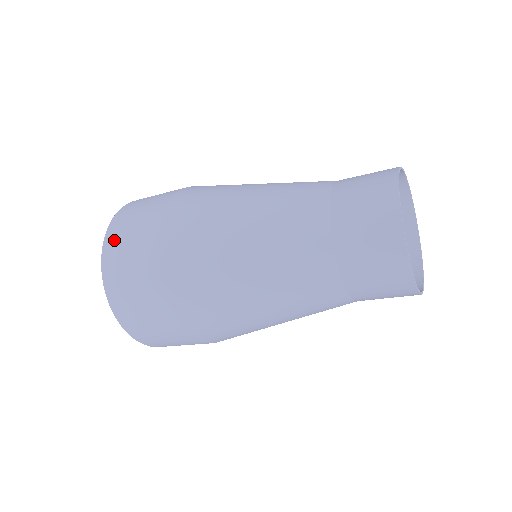
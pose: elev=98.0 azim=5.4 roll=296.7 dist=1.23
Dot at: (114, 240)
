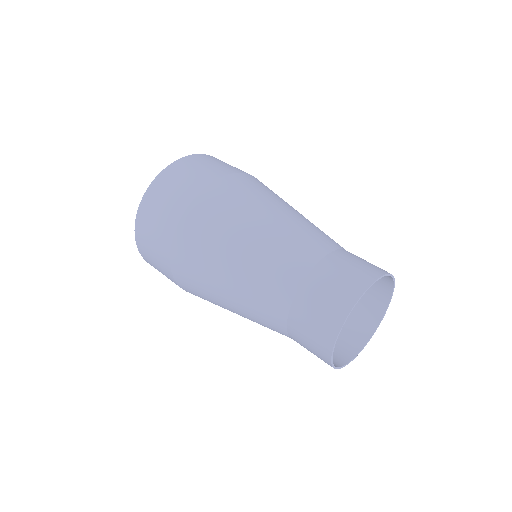
Dot at: (157, 189)
